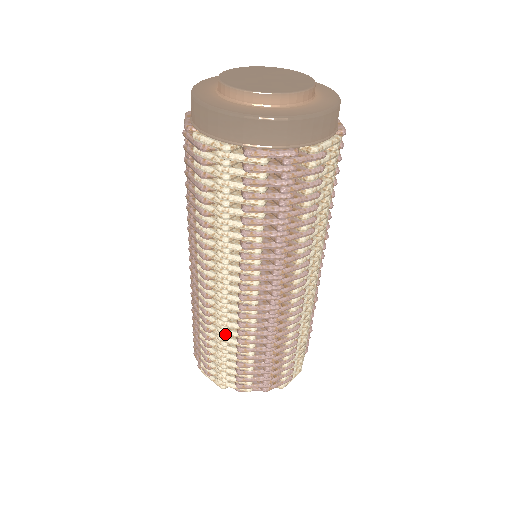
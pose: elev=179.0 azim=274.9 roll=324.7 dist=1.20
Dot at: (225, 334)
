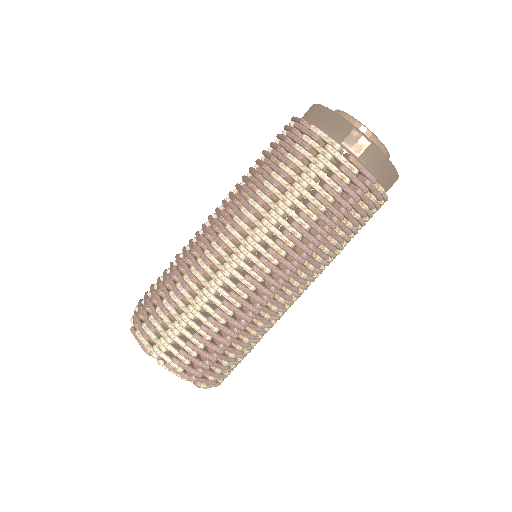
Dot at: (208, 297)
